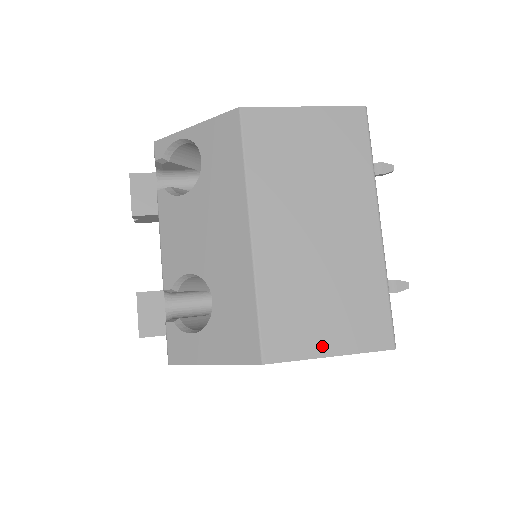
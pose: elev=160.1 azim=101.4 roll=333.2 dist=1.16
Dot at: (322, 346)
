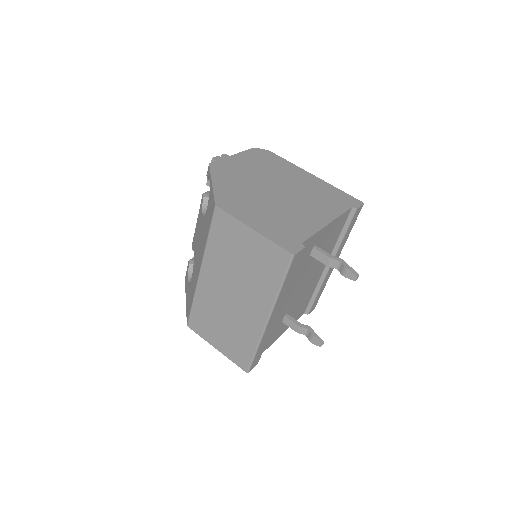
Dot at: (214, 342)
